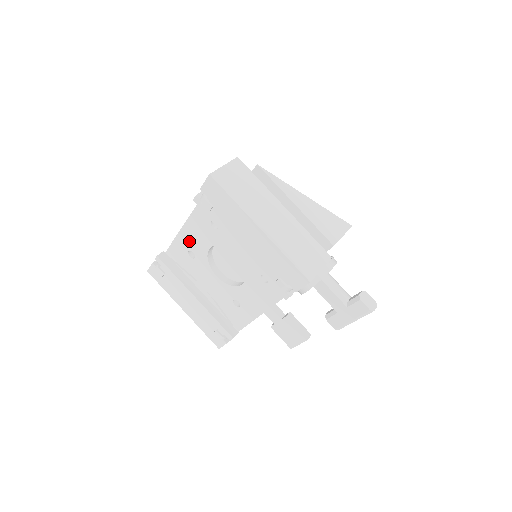
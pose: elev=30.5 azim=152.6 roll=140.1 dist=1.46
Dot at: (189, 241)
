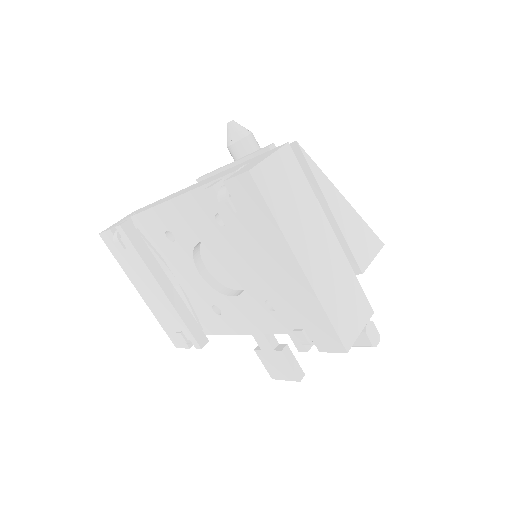
Dot at: (172, 220)
